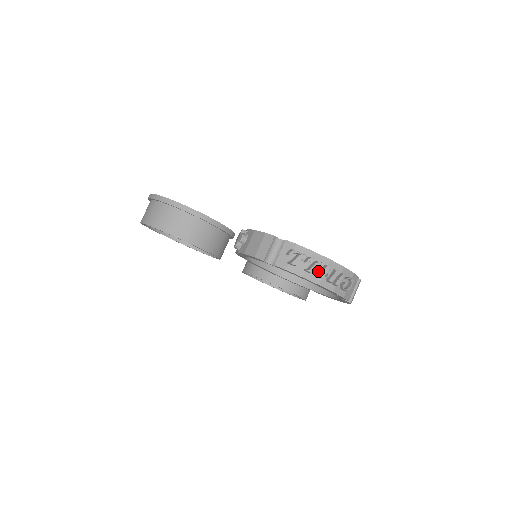
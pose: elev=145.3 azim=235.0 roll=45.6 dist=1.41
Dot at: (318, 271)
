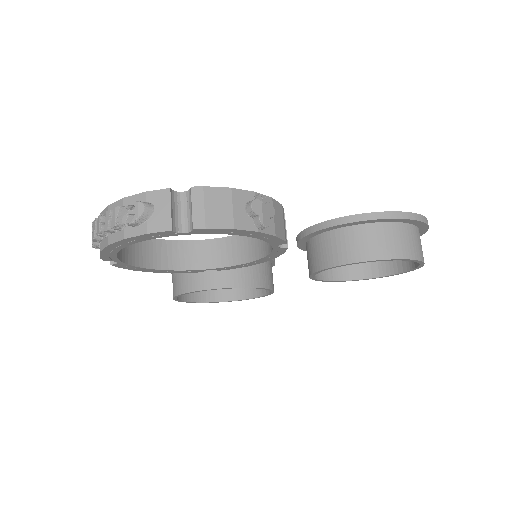
Dot at: occluded
